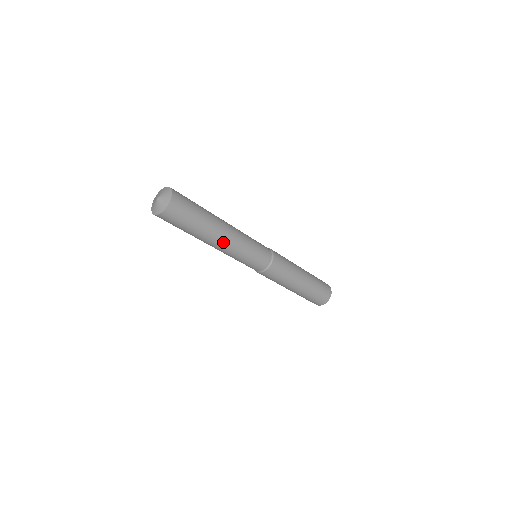
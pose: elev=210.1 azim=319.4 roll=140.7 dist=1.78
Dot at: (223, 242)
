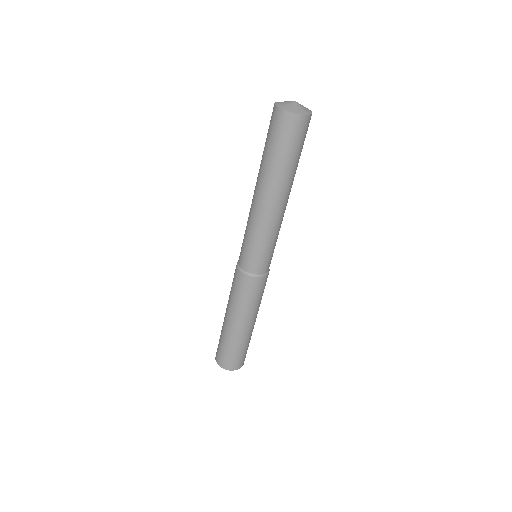
Dot at: (286, 203)
